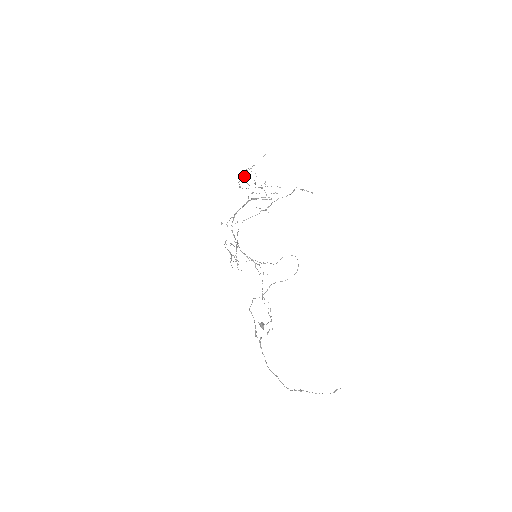
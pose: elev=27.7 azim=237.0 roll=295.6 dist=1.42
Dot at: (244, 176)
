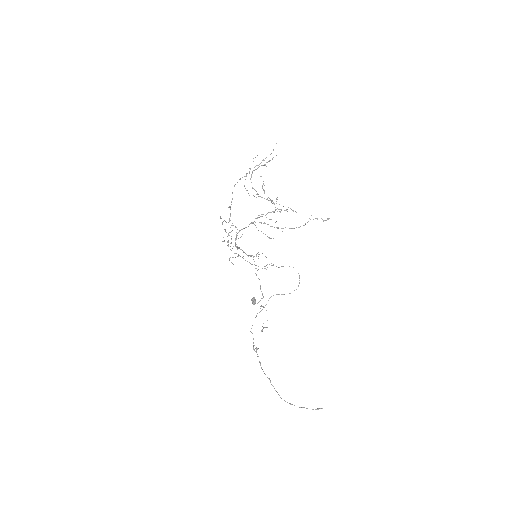
Dot at: (251, 175)
